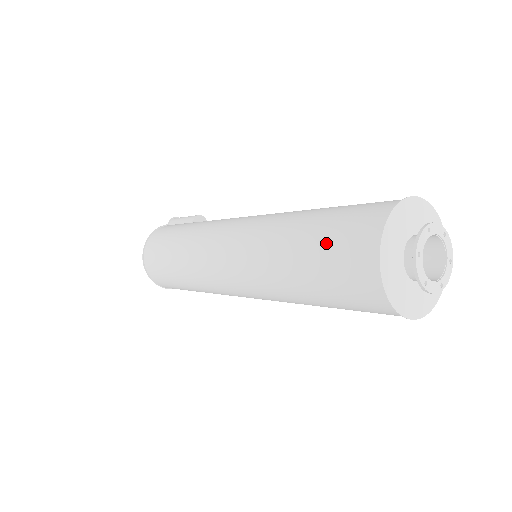
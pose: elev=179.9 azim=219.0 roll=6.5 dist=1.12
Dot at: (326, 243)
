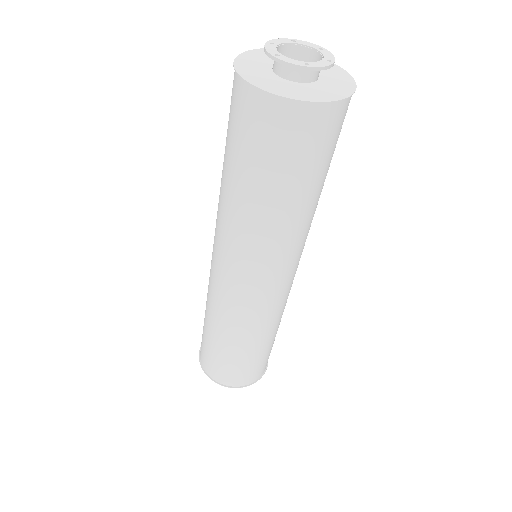
Dot at: occluded
